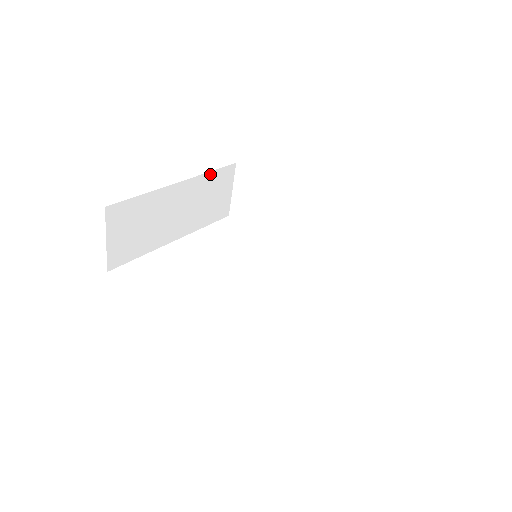
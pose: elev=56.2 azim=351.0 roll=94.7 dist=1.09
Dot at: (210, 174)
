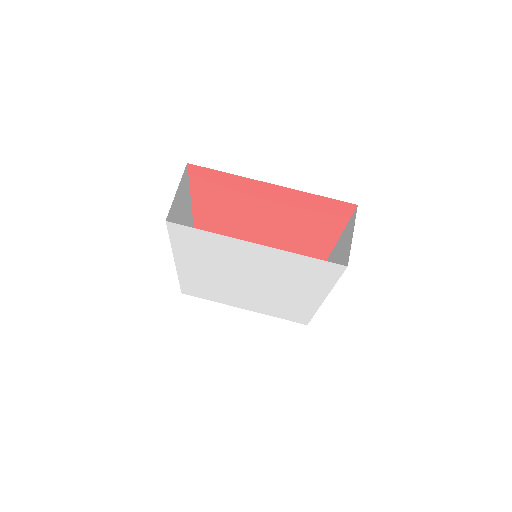
Dot at: occluded
